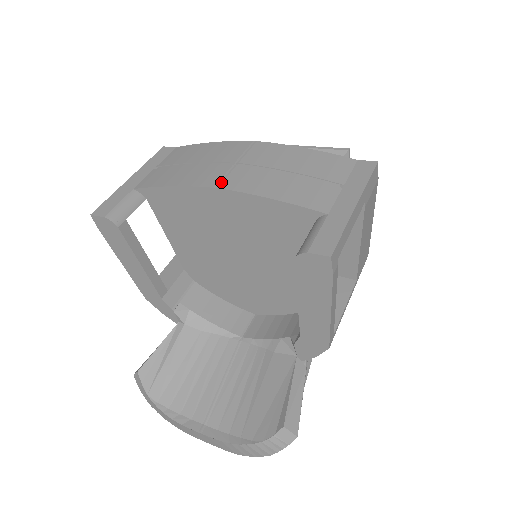
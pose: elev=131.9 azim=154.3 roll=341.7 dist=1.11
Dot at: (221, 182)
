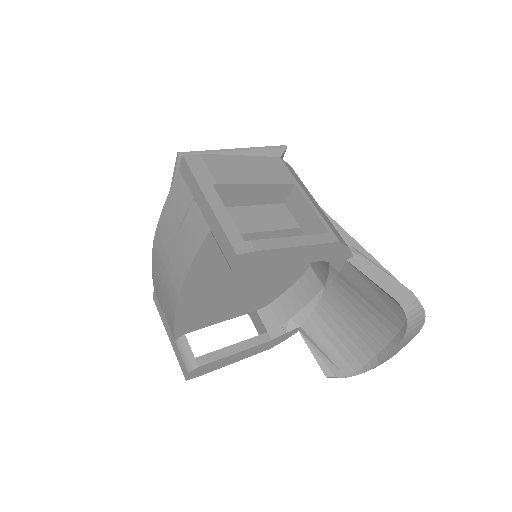
Dot at: (175, 290)
